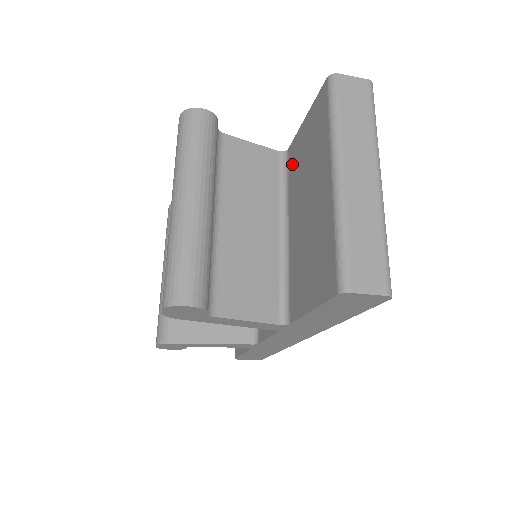
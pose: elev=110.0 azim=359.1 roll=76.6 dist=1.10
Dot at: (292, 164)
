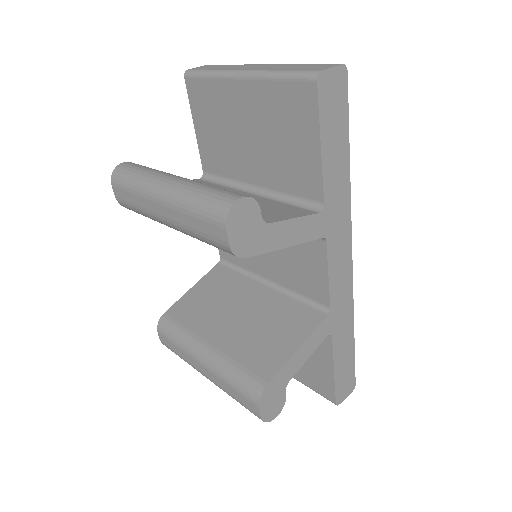
Dot at: (214, 164)
